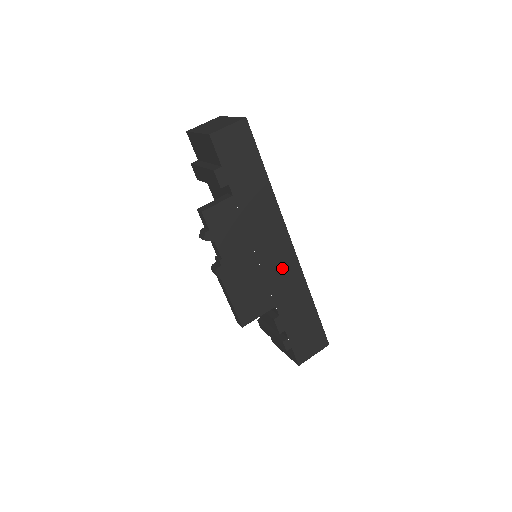
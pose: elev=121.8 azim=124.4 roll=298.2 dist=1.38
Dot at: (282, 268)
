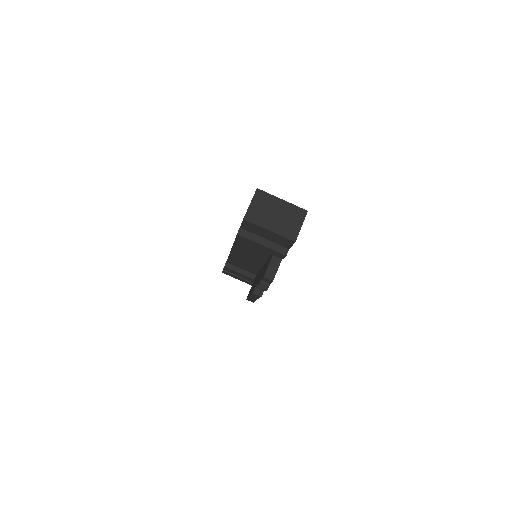
Dot at: occluded
